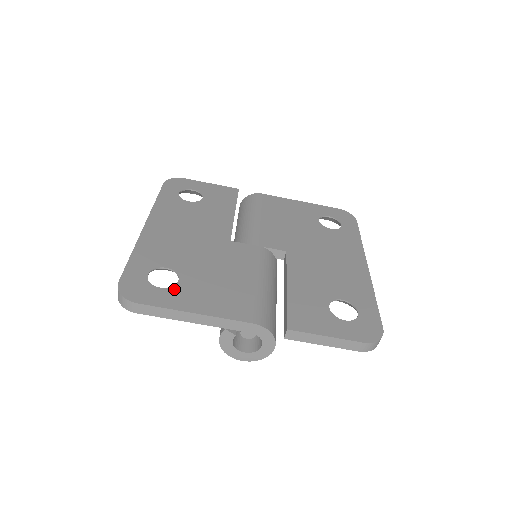
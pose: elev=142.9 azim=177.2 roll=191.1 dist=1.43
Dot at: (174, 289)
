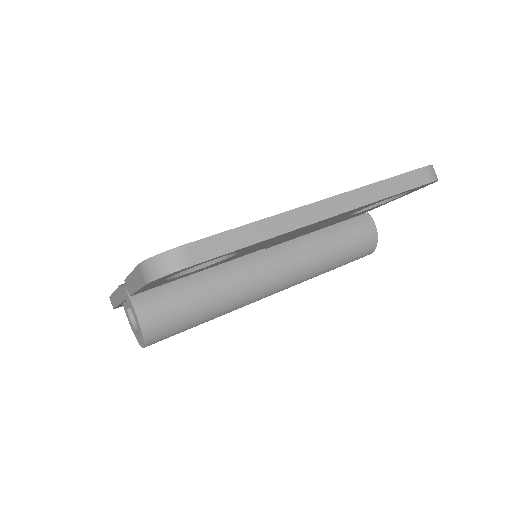
Dot at: occluded
